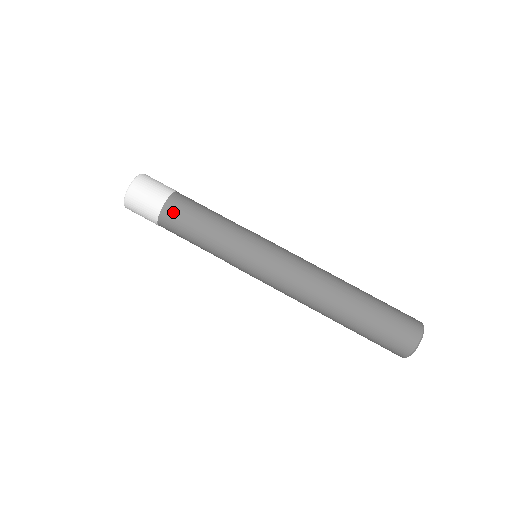
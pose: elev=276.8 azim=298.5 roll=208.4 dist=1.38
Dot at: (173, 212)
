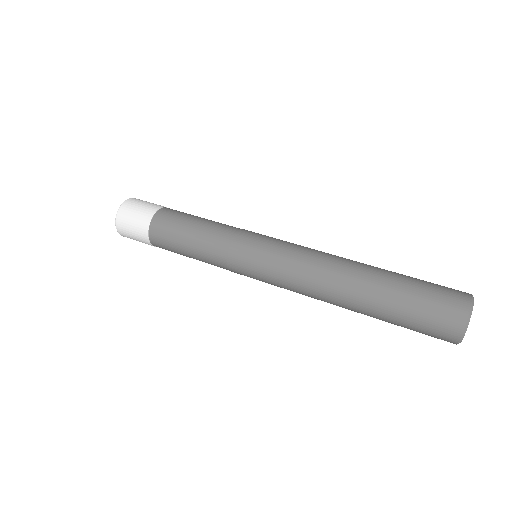
Dot at: (172, 211)
